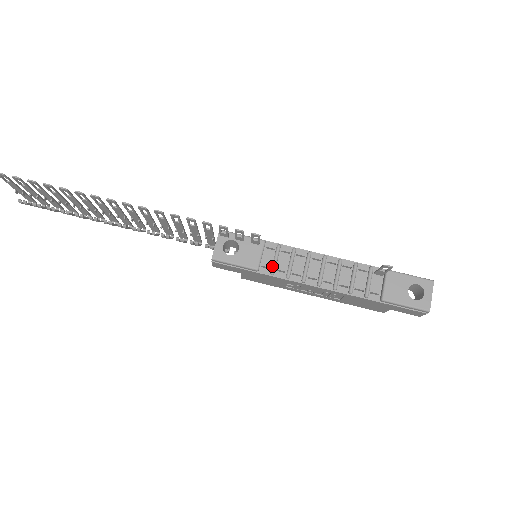
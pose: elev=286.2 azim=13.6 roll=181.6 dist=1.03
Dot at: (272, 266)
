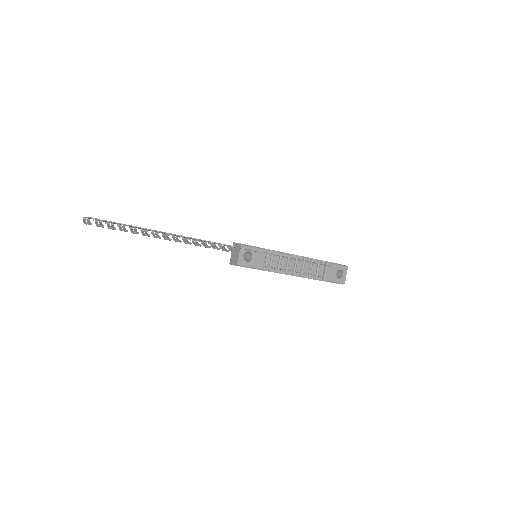
Dot at: (270, 266)
